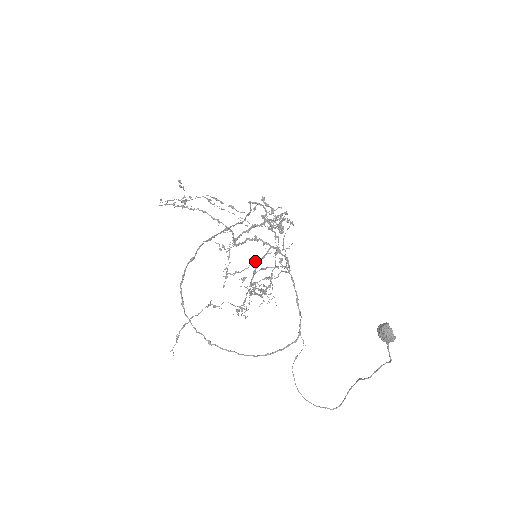
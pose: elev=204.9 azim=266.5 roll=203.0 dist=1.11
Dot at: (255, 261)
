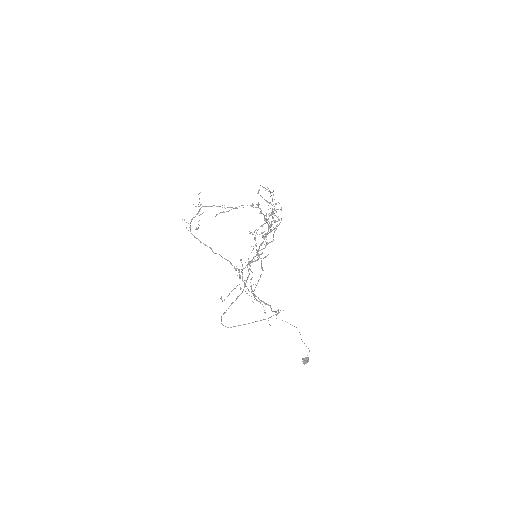
Dot at: occluded
